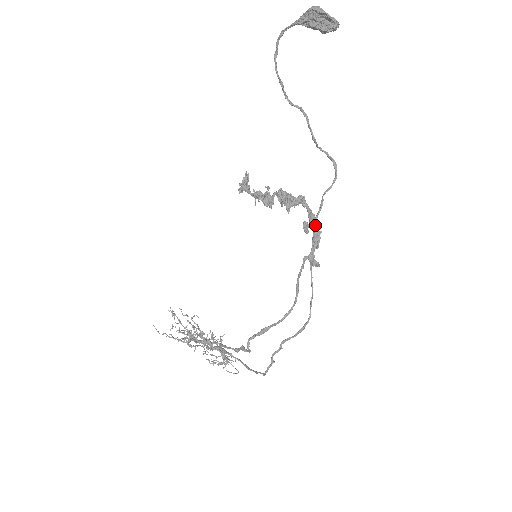
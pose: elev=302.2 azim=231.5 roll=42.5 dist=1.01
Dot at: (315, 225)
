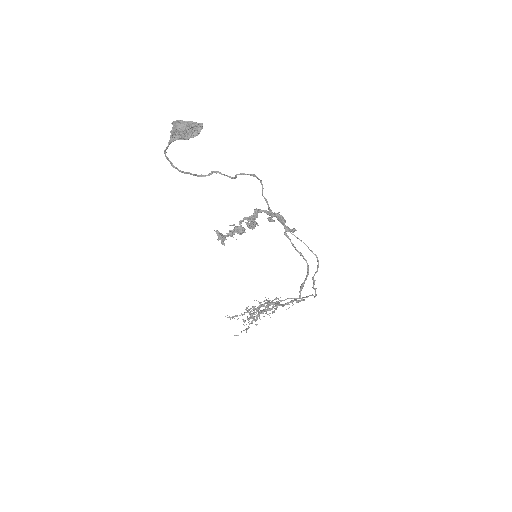
Dot at: (275, 215)
